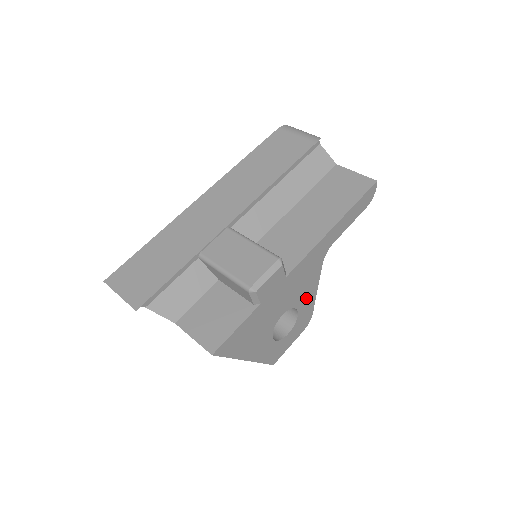
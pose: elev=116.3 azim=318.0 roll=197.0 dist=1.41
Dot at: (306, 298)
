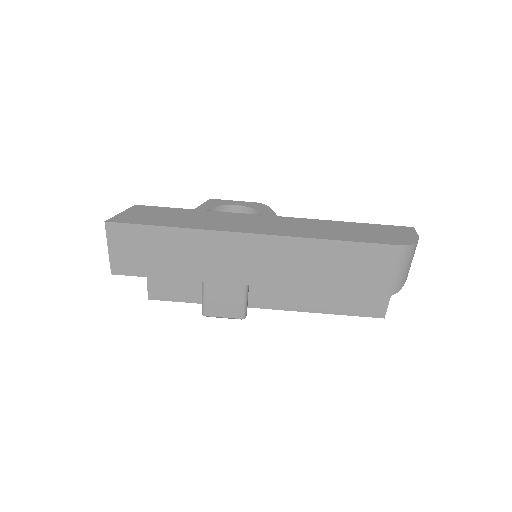
Dot at: occluded
